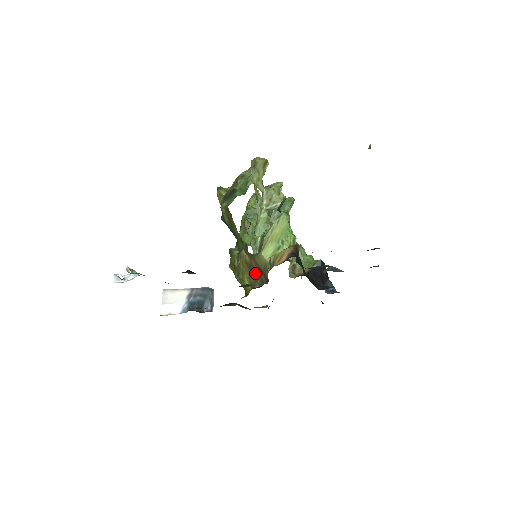
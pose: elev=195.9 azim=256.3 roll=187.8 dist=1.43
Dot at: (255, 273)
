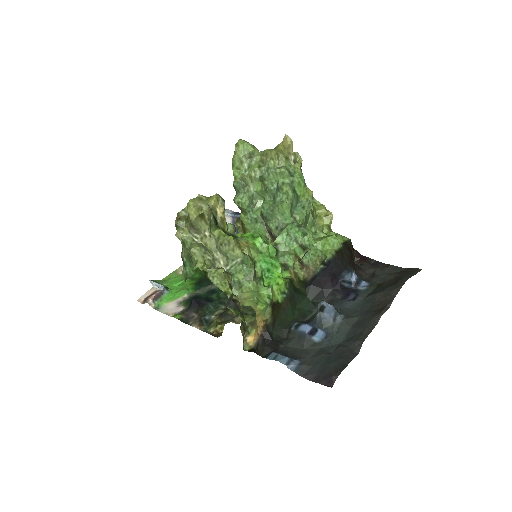
Dot at: occluded
